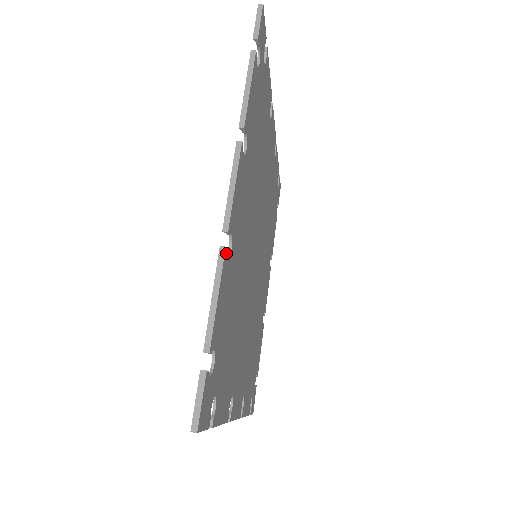
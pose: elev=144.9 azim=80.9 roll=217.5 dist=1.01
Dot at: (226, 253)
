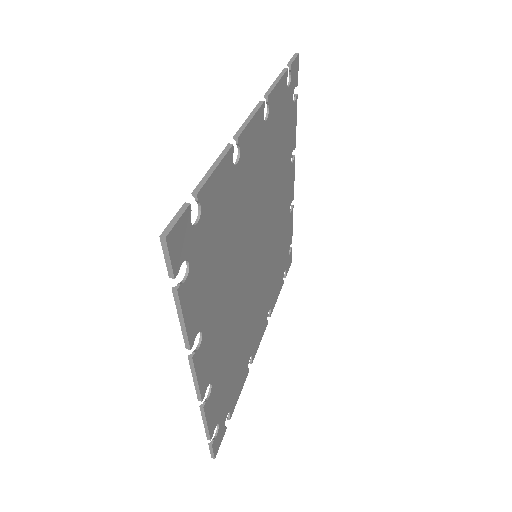
Dot at: (232, 152)
